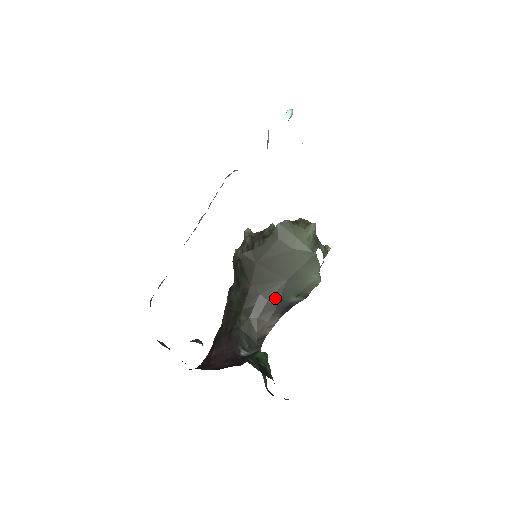
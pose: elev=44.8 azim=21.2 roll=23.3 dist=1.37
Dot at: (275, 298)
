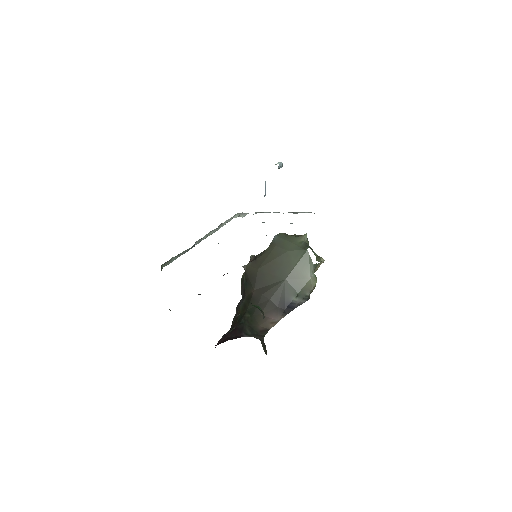
Dot at: (276, 297)
